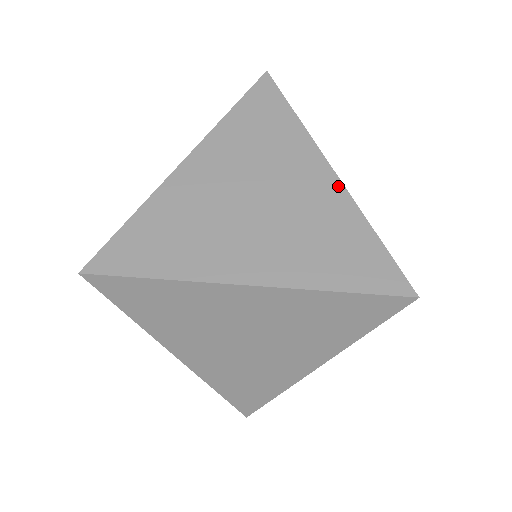
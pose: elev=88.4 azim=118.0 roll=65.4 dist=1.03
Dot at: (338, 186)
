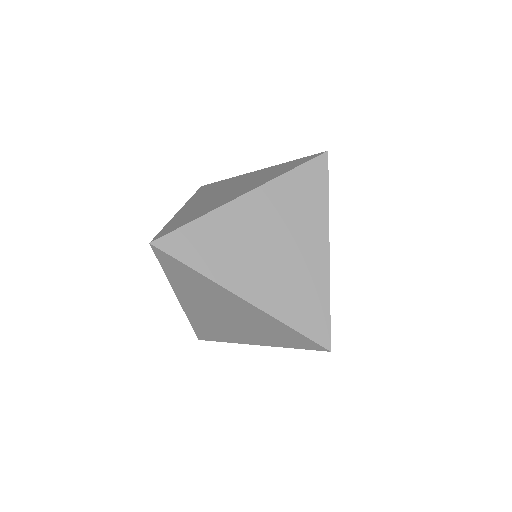
Dot at: (326, 262)
